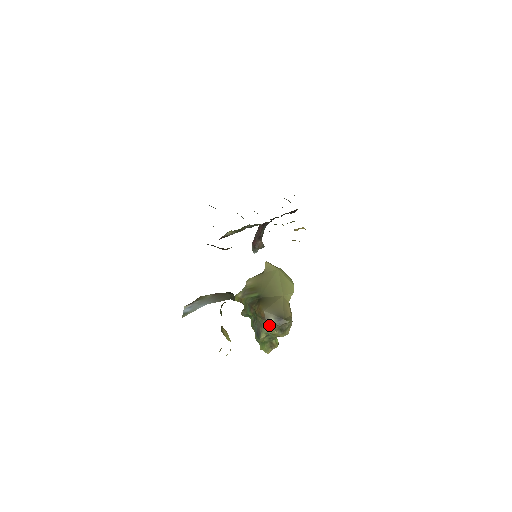
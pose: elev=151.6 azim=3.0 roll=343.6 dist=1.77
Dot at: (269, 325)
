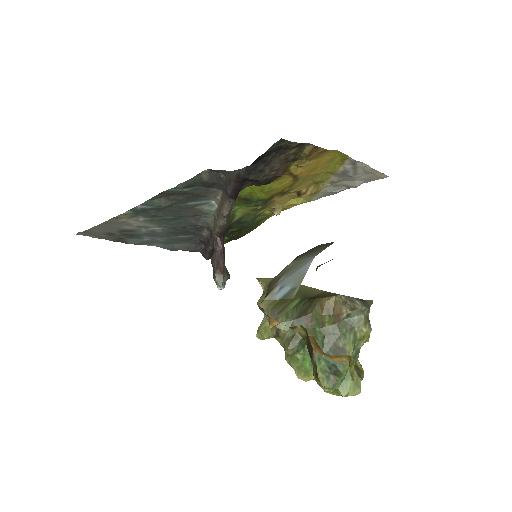
Dot at: (350, 325)
